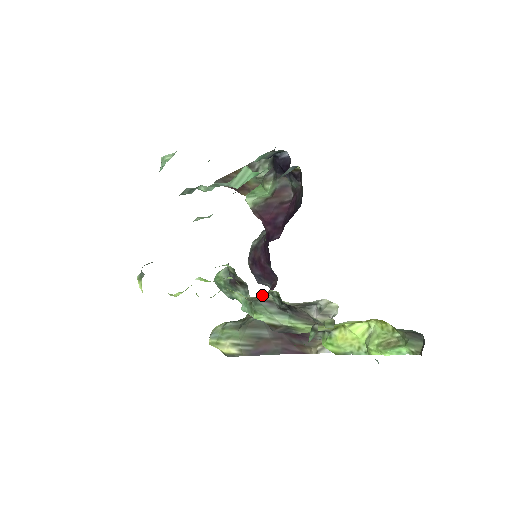
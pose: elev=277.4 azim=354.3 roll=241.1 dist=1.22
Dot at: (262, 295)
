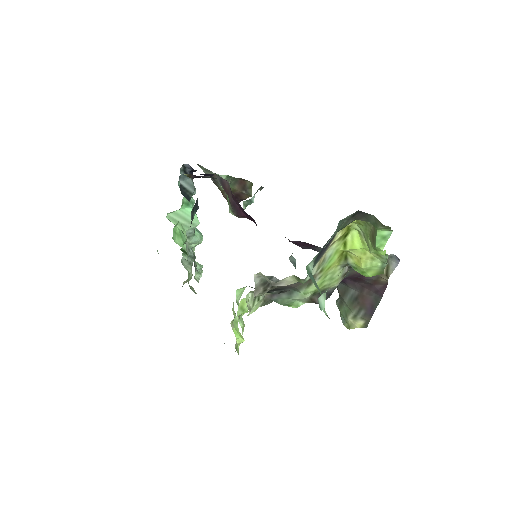
Dot at: (255, 300)
